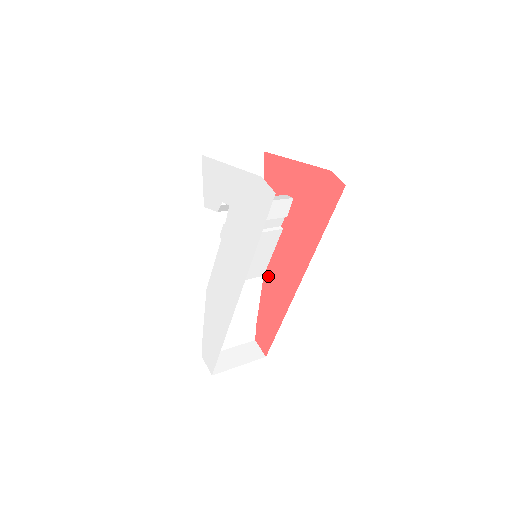
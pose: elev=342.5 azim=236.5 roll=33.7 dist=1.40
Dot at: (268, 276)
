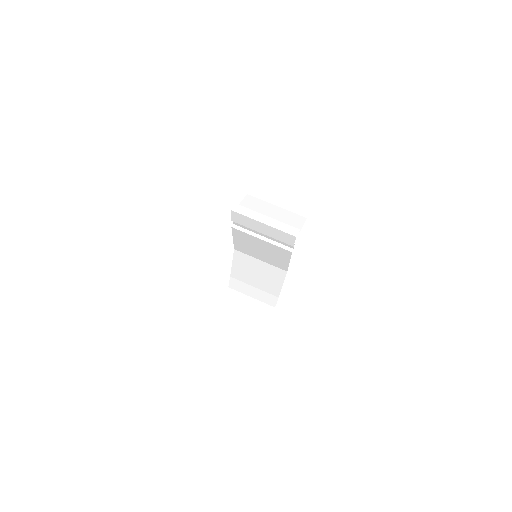
Dot at: occluded
